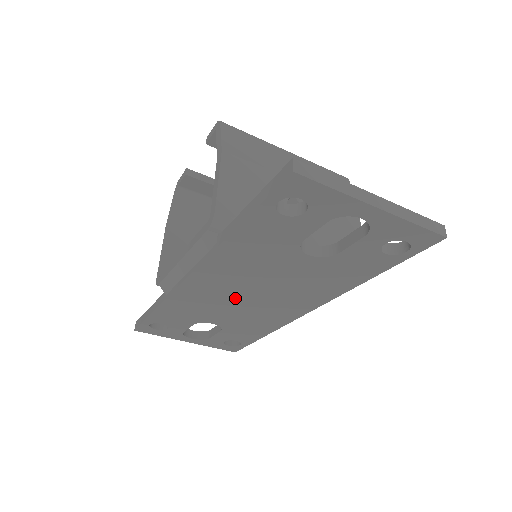
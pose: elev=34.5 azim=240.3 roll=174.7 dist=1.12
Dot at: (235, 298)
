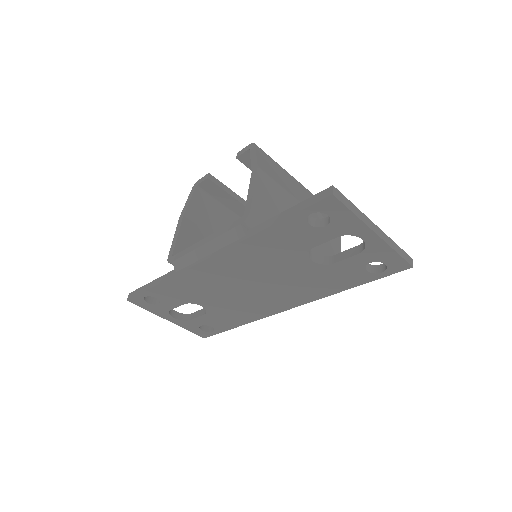
Dot at: (234, 286)
